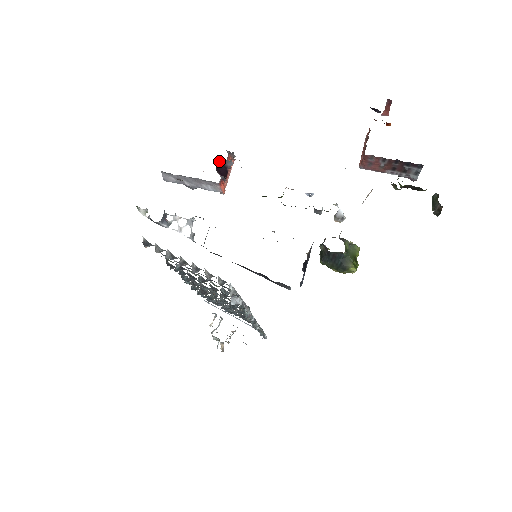
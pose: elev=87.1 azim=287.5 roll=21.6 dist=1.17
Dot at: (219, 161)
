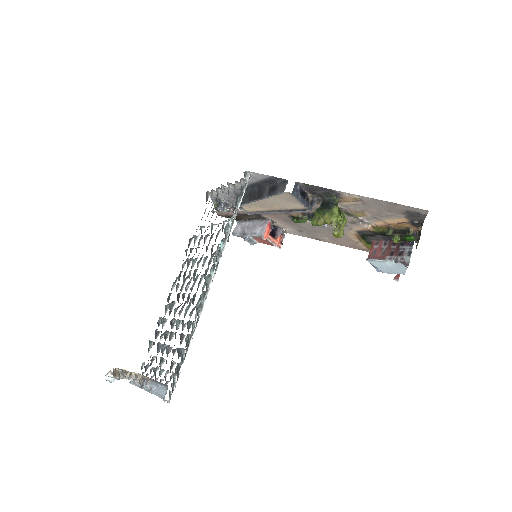
Dot at: (274, 231)
